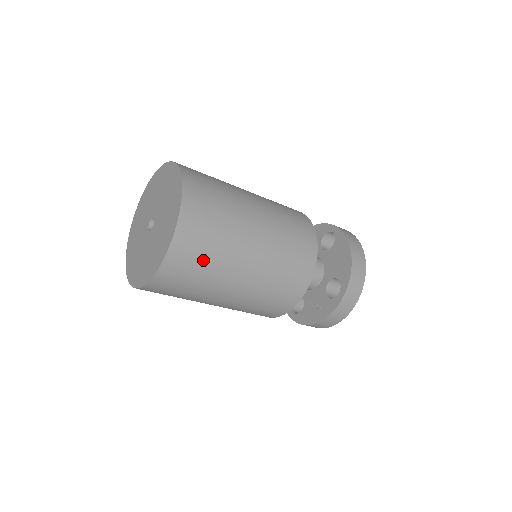
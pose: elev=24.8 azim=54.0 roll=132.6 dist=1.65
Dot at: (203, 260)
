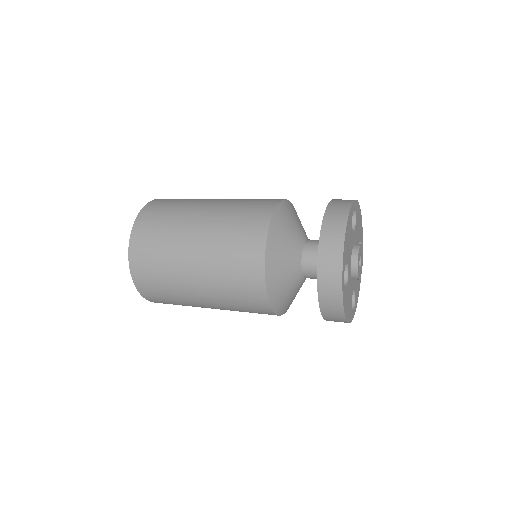
Dot at: (156, 271)
